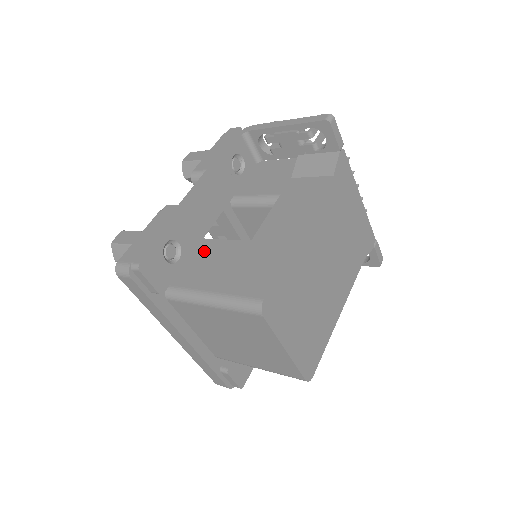
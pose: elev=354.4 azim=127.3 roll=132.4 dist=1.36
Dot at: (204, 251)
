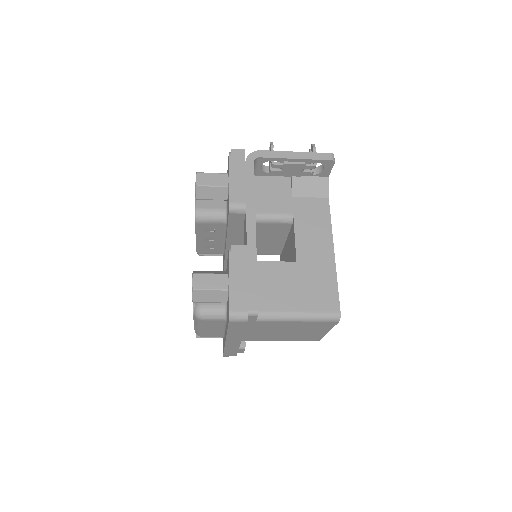
Dot at: (258, 274)
